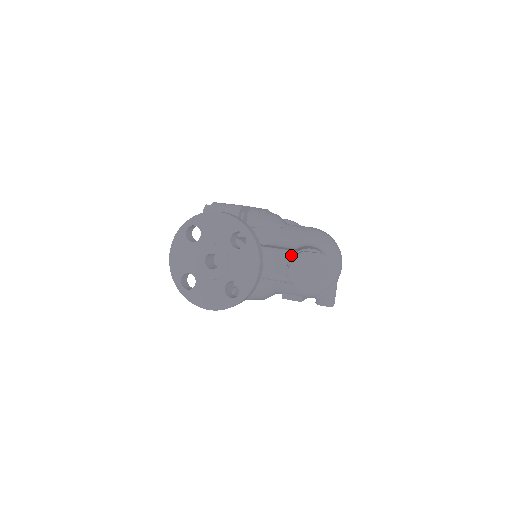
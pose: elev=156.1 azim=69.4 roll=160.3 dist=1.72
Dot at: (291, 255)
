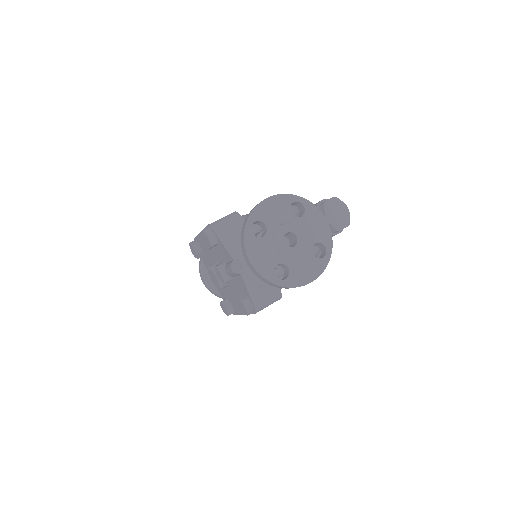
Dot at: occluded
